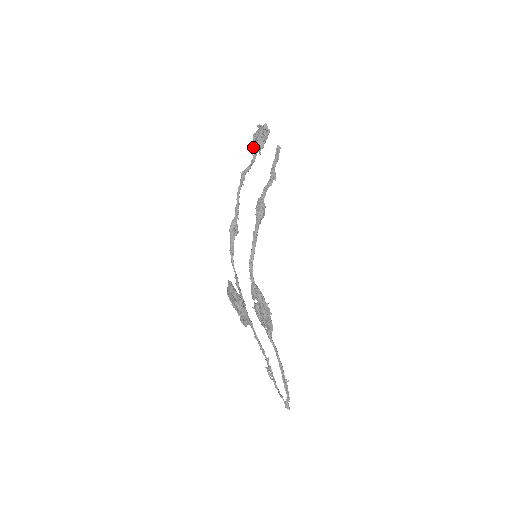
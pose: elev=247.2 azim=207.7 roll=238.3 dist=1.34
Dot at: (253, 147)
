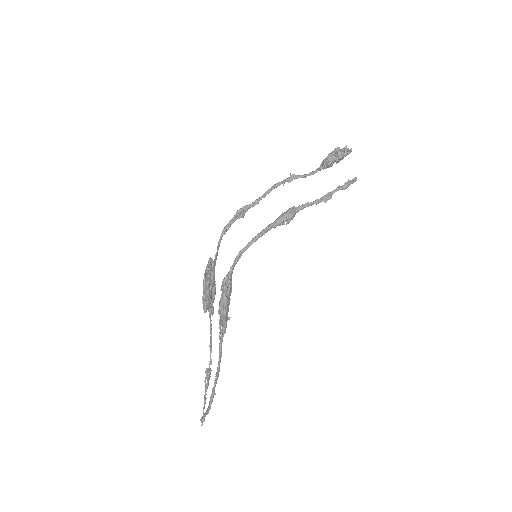
Dot at: occluded
